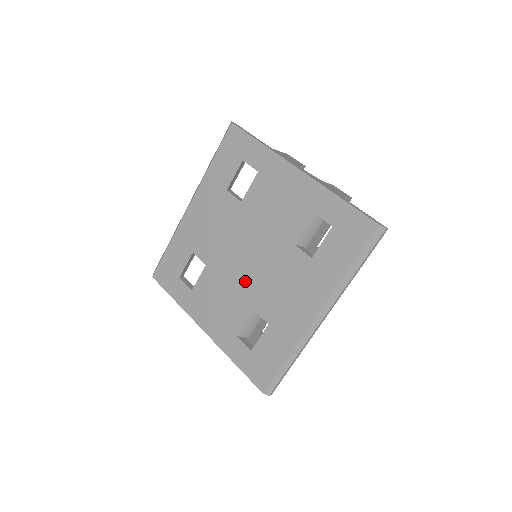
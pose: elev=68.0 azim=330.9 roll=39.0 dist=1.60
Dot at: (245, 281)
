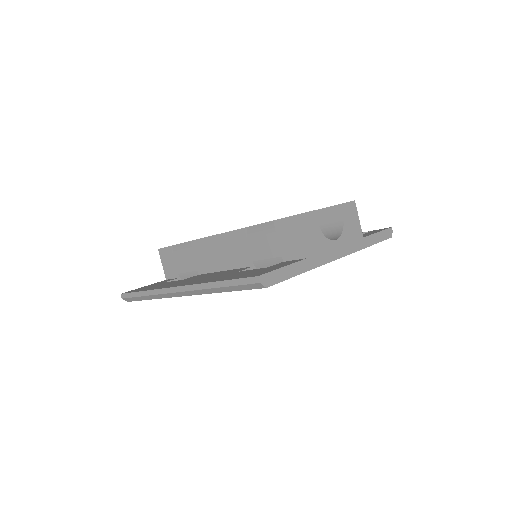
Dot at: occluded
